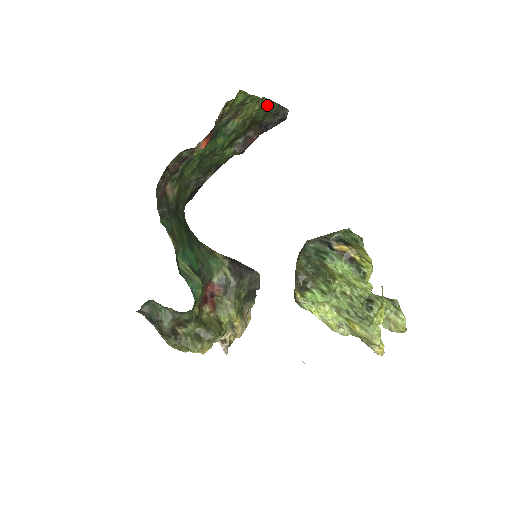
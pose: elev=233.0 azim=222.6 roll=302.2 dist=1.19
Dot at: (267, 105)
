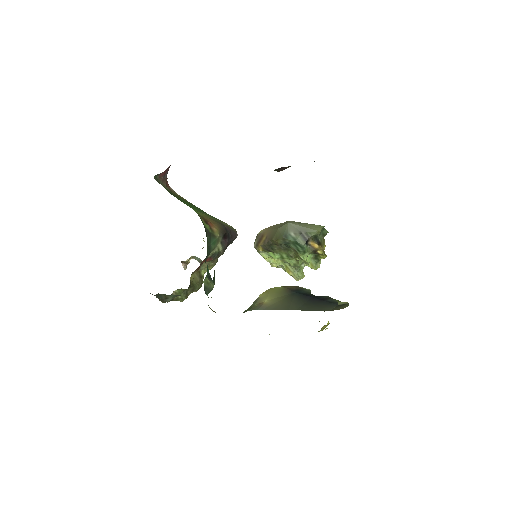
Dot at: occluded
